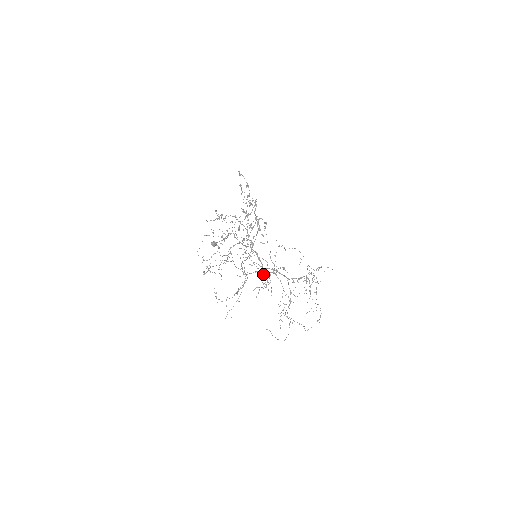
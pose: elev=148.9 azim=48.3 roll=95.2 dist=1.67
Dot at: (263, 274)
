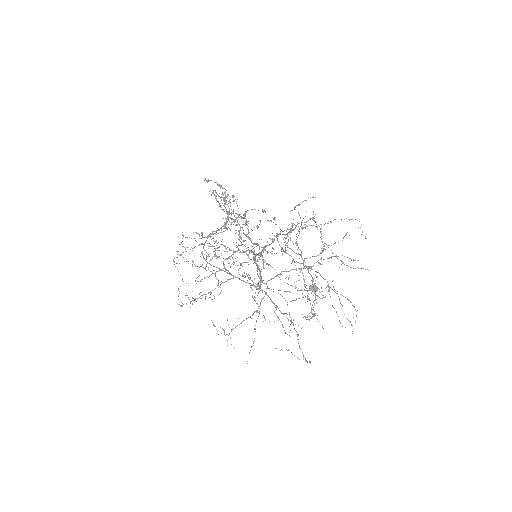
Dot at: occluded
